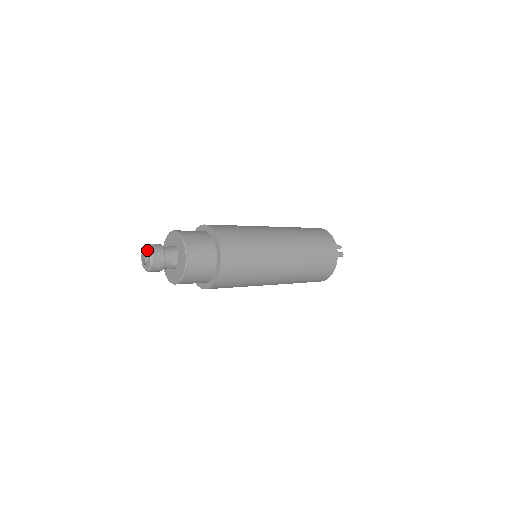
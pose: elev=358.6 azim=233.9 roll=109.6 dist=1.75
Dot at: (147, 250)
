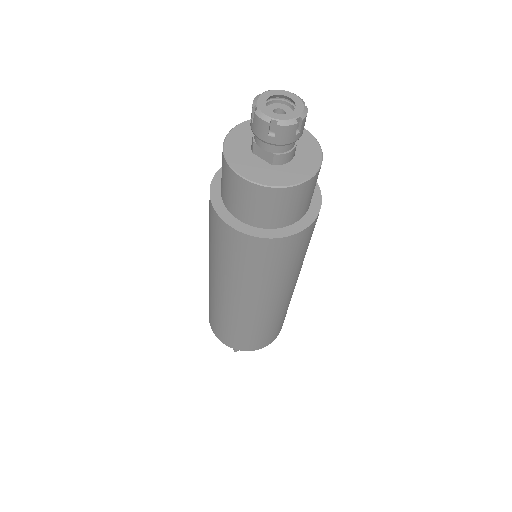
Dot at: (272, 93)
